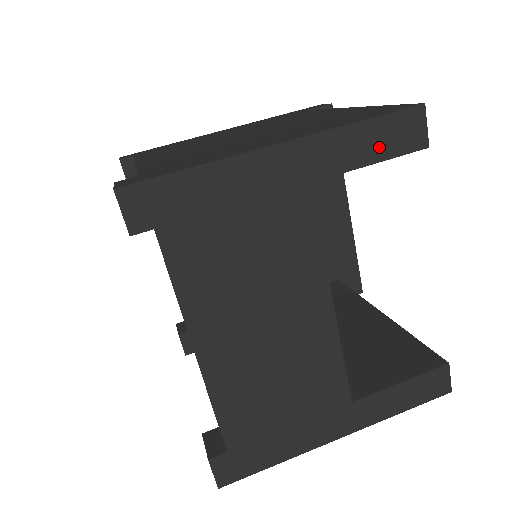
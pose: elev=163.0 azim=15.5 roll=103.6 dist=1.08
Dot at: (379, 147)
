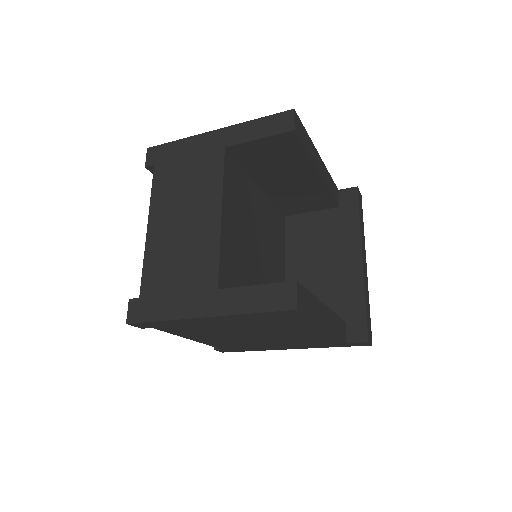
Dot at: (264, 131)
